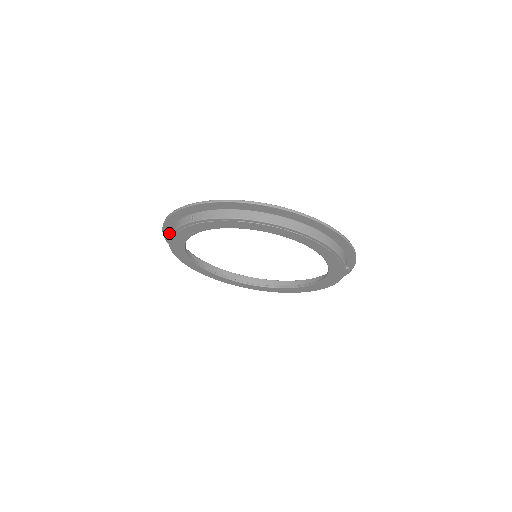
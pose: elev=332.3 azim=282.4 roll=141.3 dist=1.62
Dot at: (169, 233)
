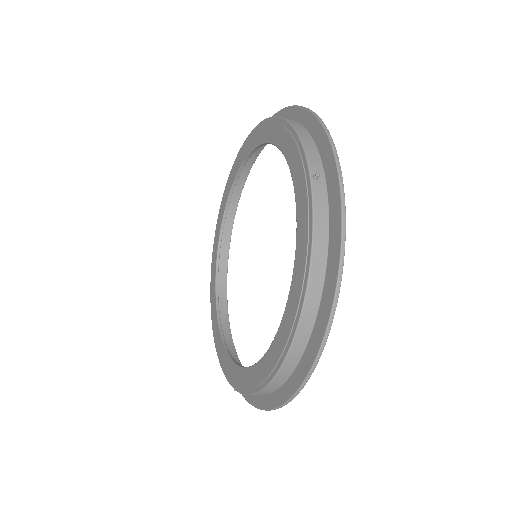
Dot at: occluded
